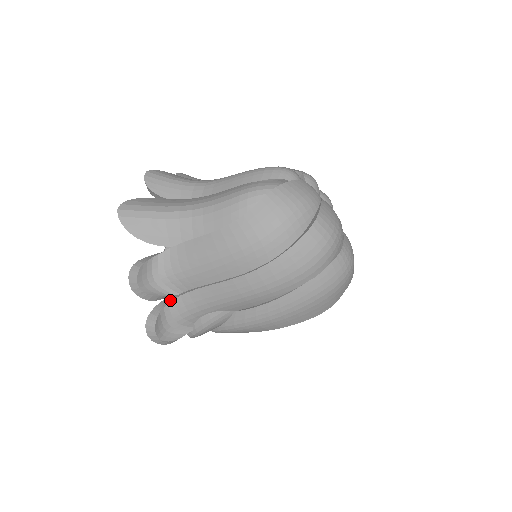
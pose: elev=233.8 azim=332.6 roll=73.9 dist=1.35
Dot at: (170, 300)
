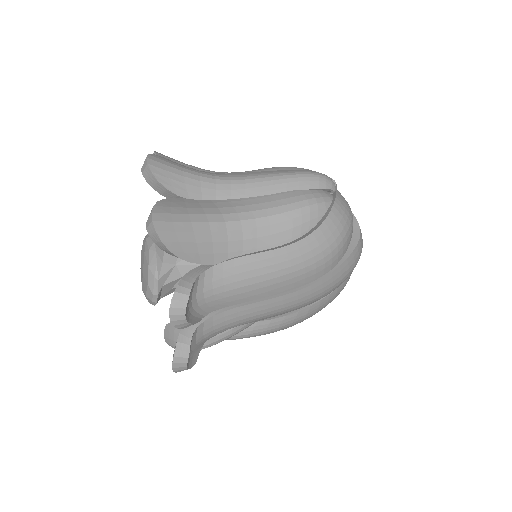
Dot at: (198, 322)
